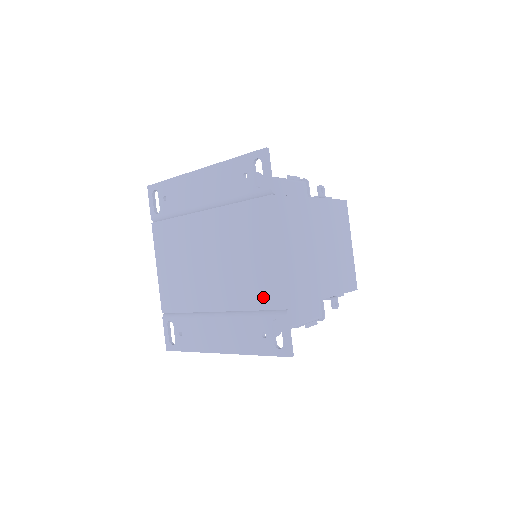
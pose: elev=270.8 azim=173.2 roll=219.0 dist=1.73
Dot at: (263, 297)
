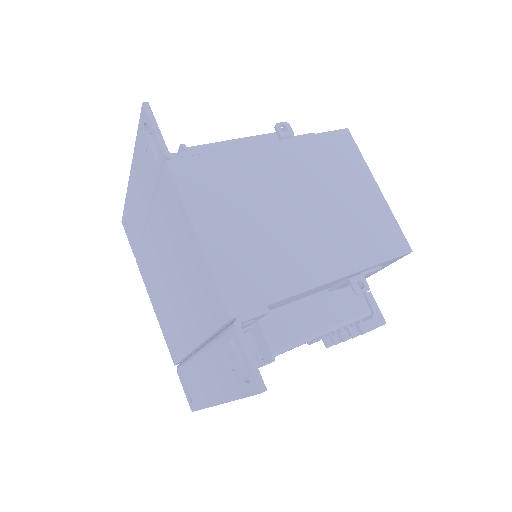
Dot at: (211, 310)
